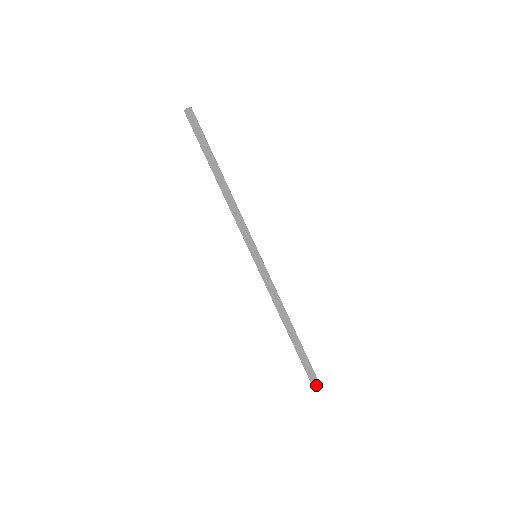
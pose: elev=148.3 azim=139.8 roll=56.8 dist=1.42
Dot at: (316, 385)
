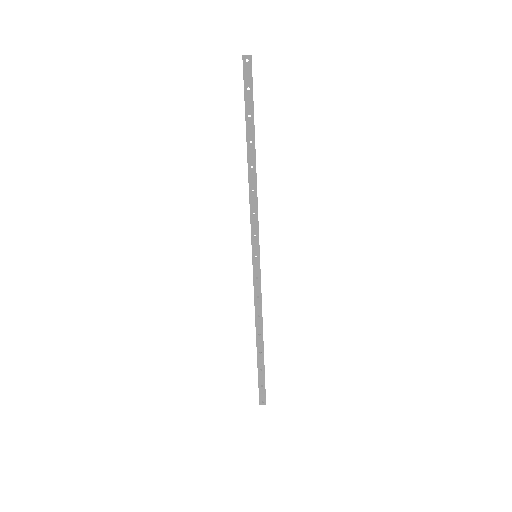
Dot at: (260, 399)
